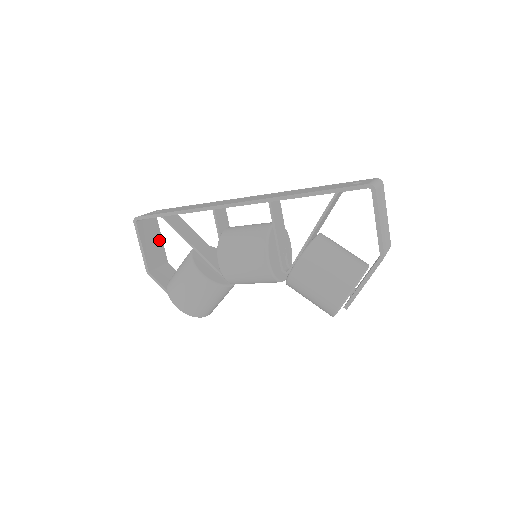
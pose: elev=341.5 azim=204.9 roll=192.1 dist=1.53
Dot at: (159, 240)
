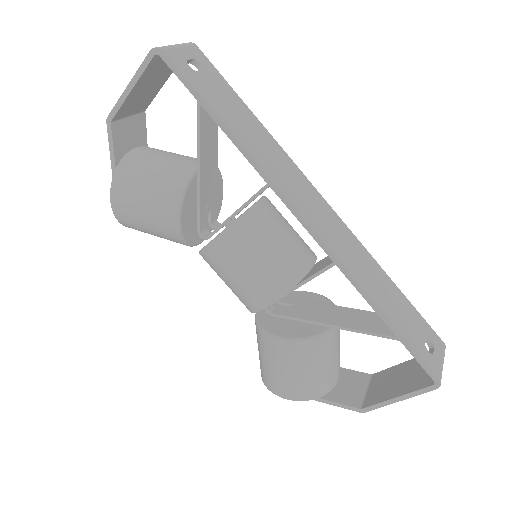
Dot at: (161, 82)
